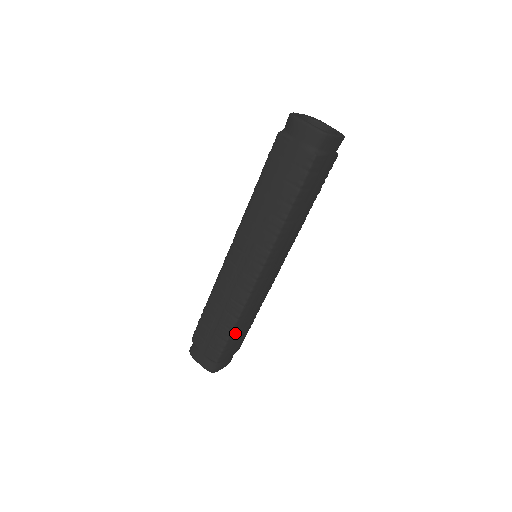
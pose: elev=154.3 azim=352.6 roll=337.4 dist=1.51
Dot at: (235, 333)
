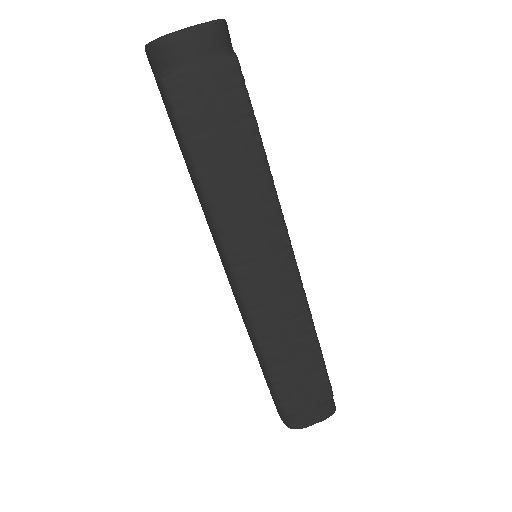
Dot at: occluded
